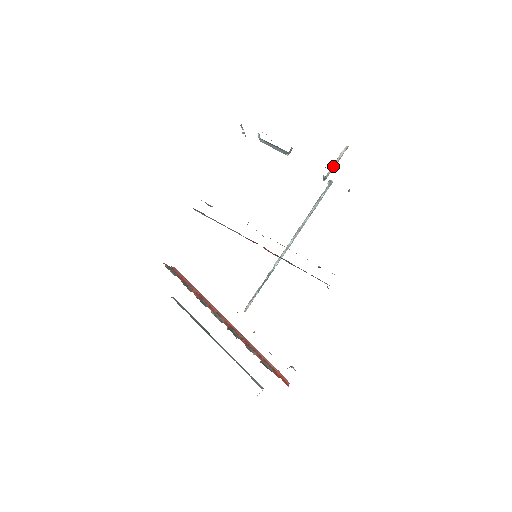
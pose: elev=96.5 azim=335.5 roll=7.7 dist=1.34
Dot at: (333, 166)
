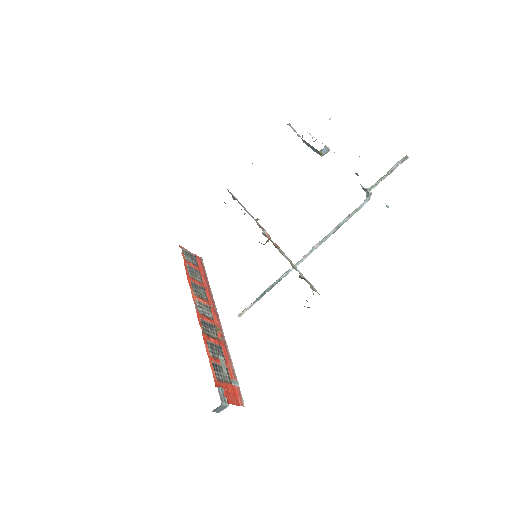
Dot at: (382, 177)
